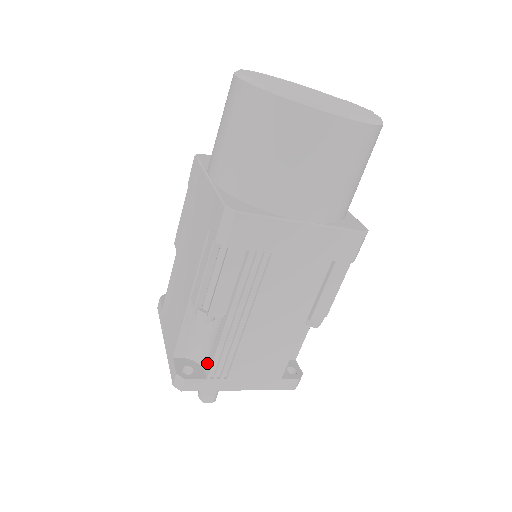
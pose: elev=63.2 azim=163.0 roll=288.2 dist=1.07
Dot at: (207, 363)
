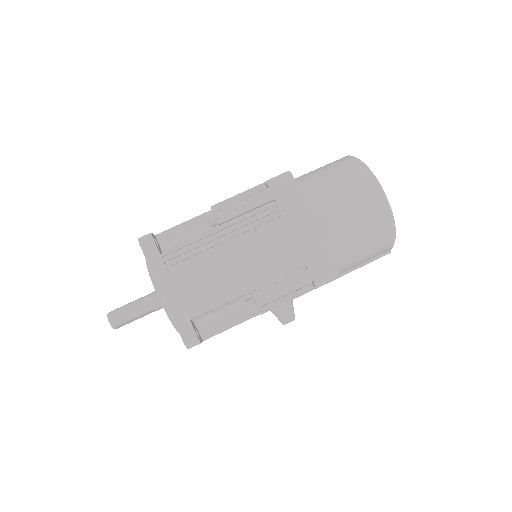
Dot at: occluded
